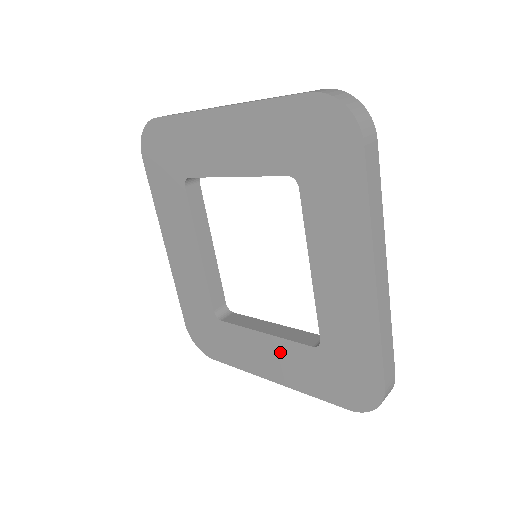
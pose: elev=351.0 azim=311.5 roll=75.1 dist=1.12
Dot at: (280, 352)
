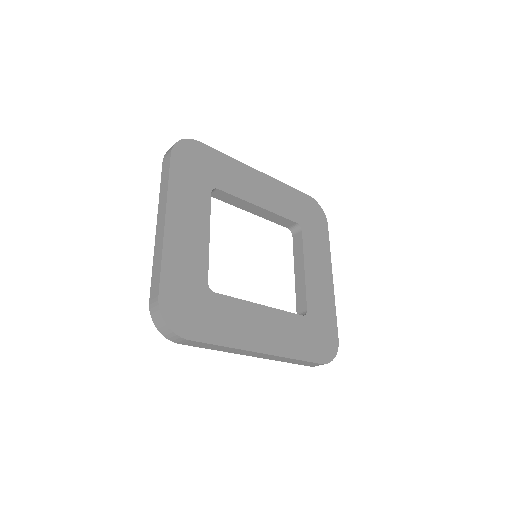
Dot at: occluded
